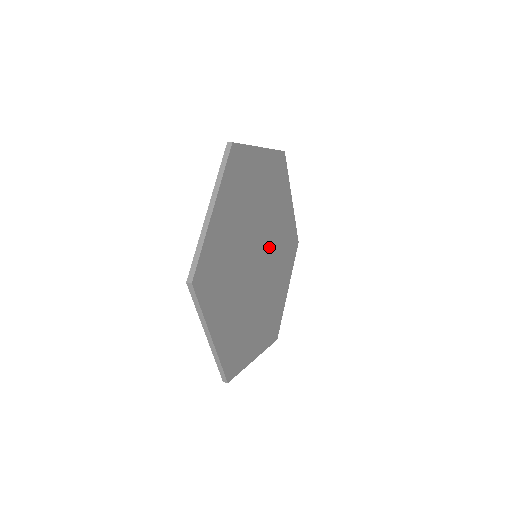
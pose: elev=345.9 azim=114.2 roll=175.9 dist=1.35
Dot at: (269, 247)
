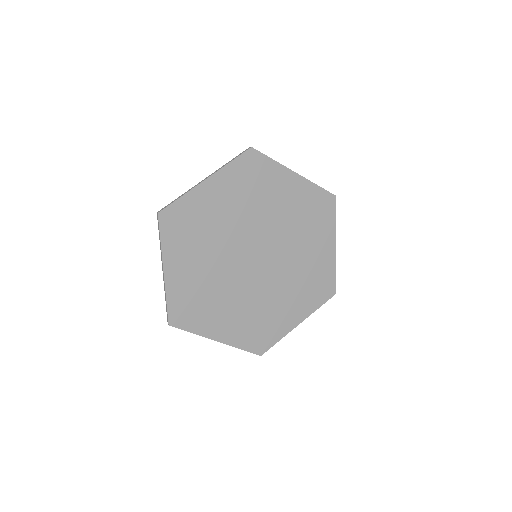
Dot at: (278, 261)
